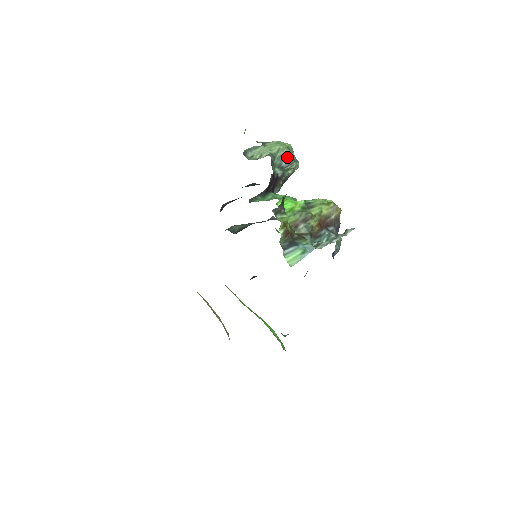
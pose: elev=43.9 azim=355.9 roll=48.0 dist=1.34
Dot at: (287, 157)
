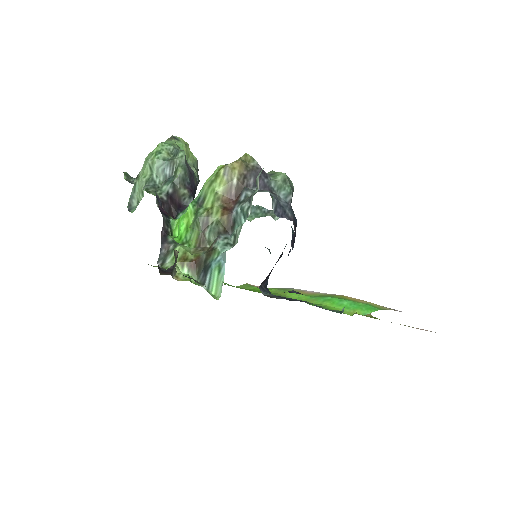
Dot at: (164, 163)
